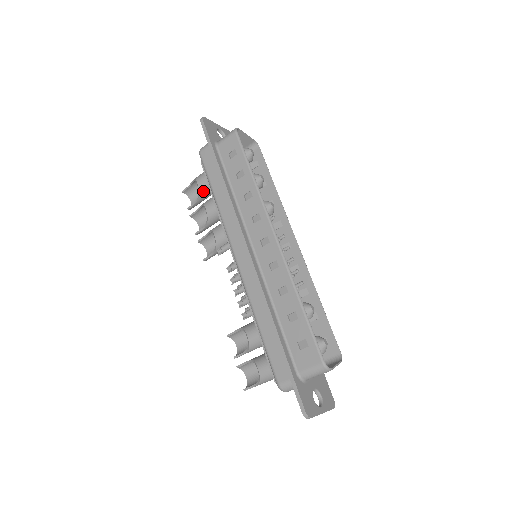
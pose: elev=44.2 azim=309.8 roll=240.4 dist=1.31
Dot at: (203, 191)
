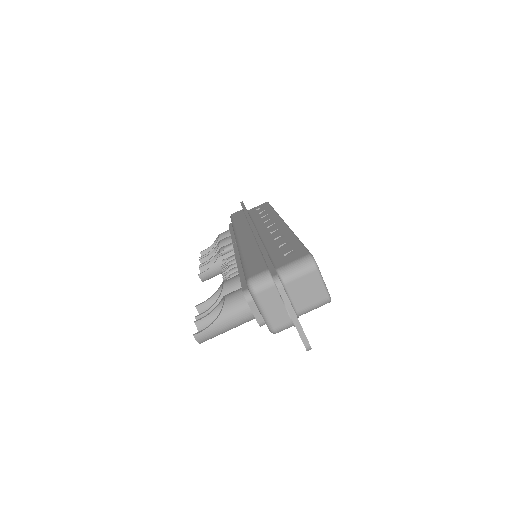
Dot at: occluded
